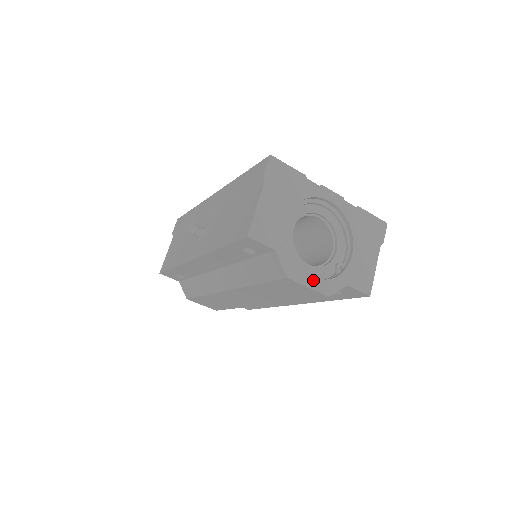
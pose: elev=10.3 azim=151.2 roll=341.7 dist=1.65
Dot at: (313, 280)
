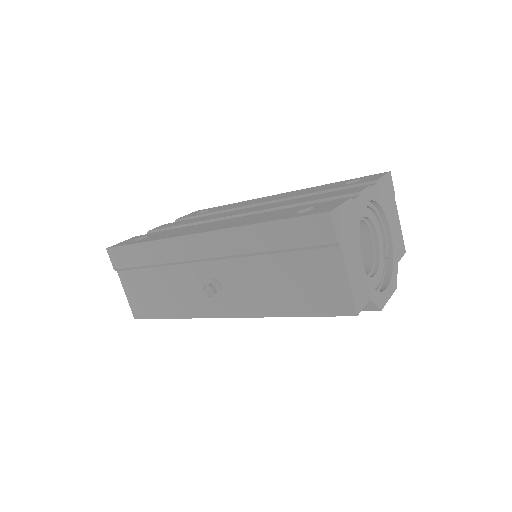
Dot at: (388, 289)
